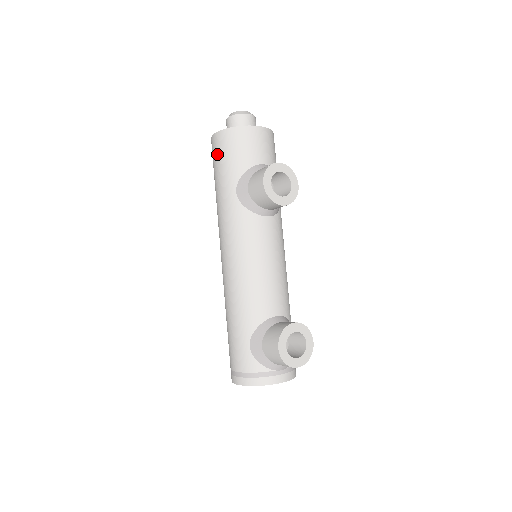
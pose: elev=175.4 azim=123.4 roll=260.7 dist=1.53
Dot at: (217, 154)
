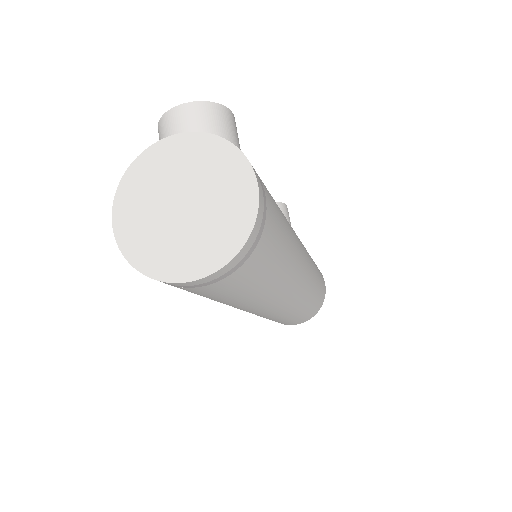
Dot at: occluded
